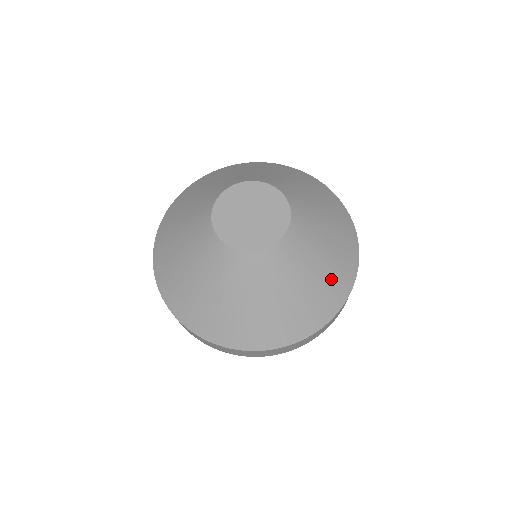
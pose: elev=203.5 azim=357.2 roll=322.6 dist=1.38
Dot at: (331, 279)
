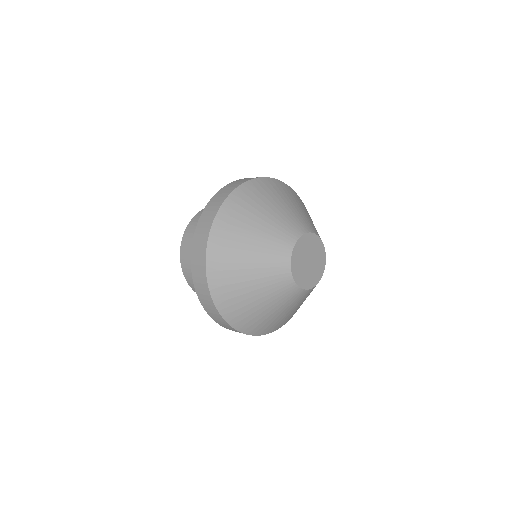
Dot at: occluded
